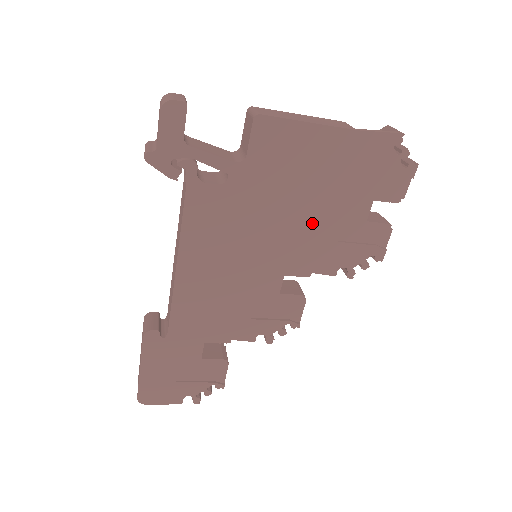
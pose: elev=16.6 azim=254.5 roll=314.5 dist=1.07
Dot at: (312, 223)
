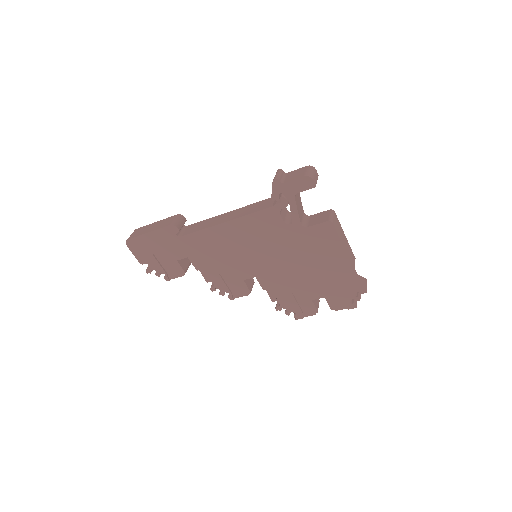
Dot at: (293, 276)
